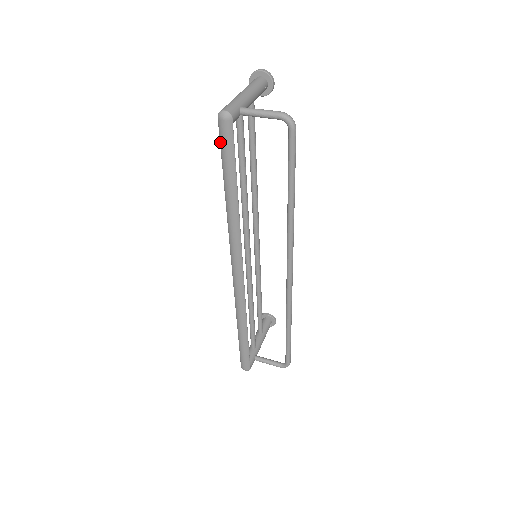
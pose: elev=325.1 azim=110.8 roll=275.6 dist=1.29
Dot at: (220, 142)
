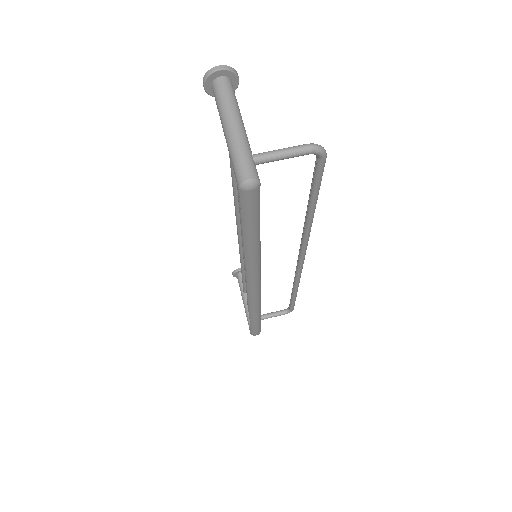
Dot at: (242, 208)
